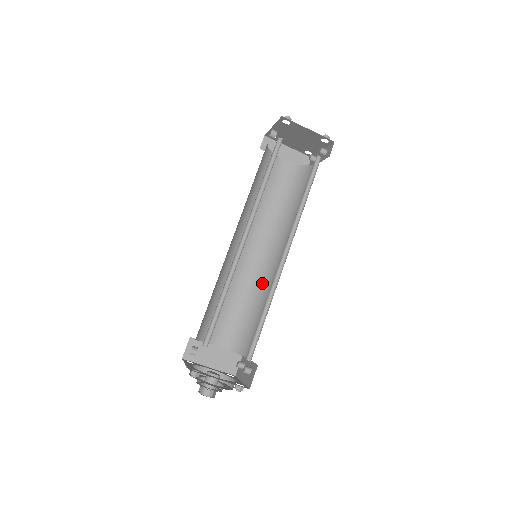
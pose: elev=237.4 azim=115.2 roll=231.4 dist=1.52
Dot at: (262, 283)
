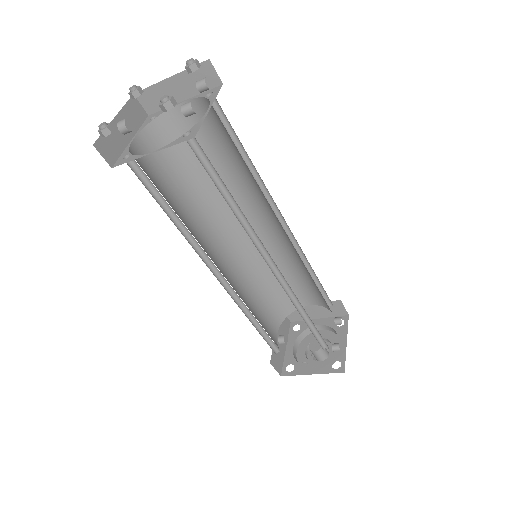
Dot at: (296, 253)
